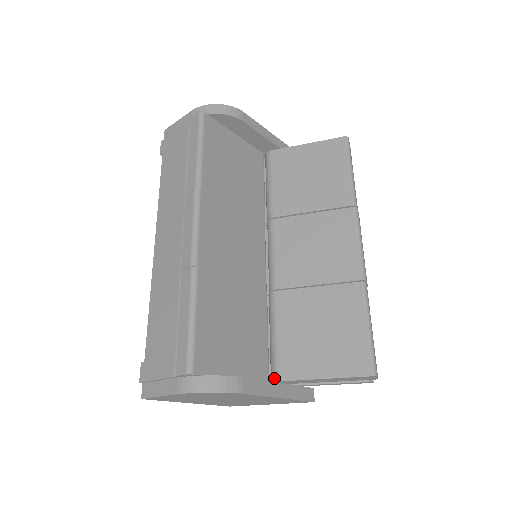
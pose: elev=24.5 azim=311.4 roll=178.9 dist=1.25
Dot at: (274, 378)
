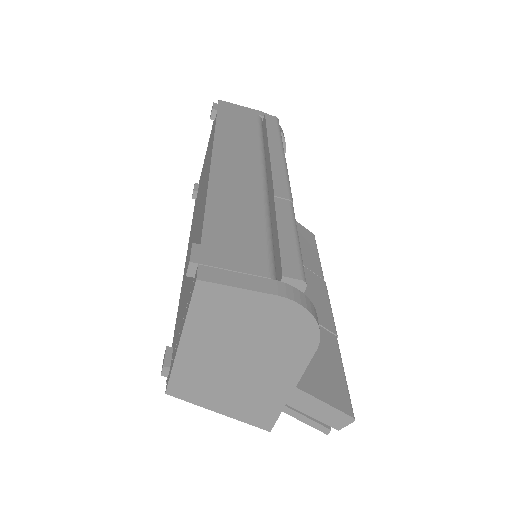
Dot at: occluded
